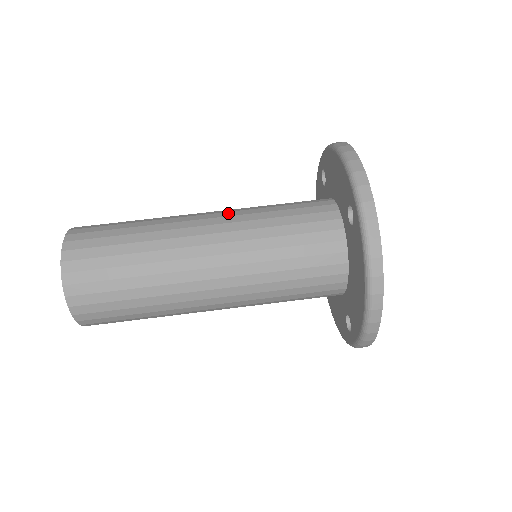
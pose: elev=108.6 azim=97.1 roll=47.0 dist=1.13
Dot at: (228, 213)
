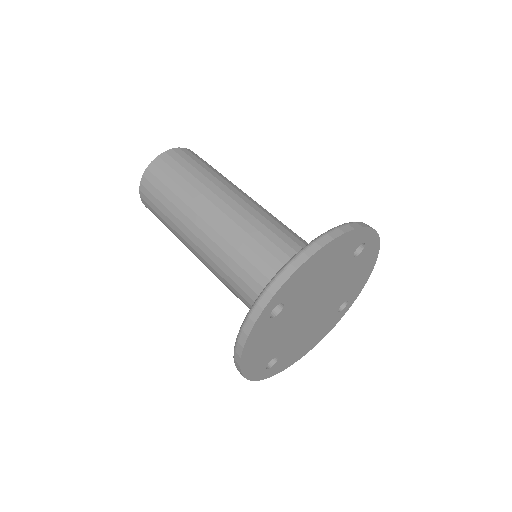
Dot at: occluded
